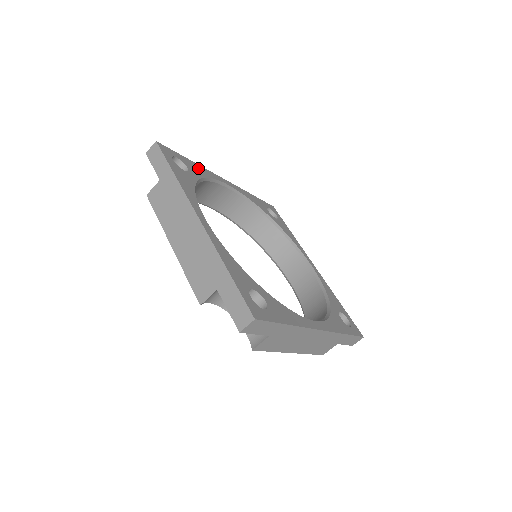
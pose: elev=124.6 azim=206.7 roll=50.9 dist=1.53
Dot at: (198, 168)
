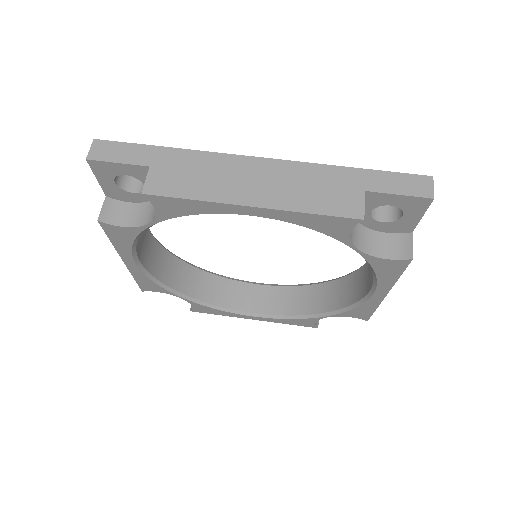
Dot at: occluded
